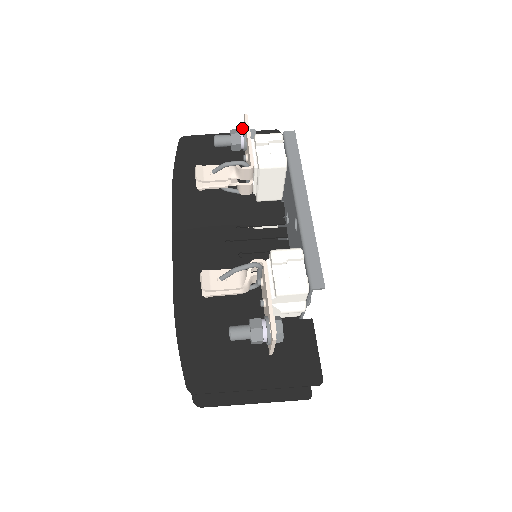
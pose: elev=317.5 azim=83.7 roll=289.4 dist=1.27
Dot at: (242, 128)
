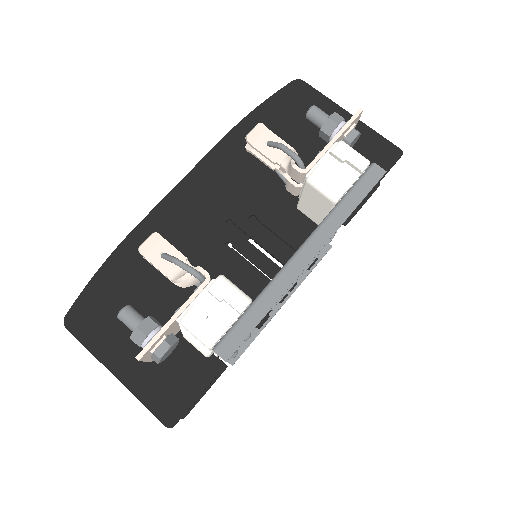
Dot at: (348, 120)
